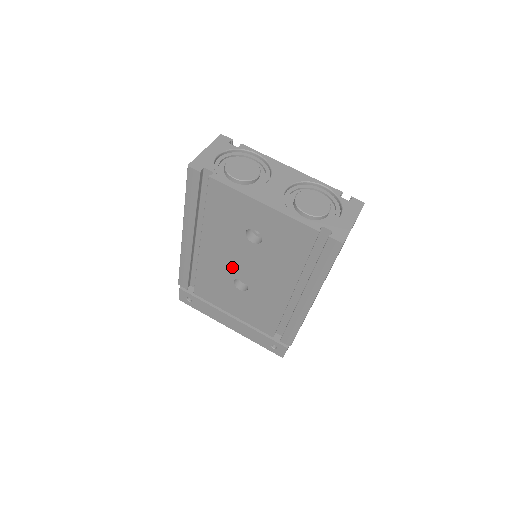
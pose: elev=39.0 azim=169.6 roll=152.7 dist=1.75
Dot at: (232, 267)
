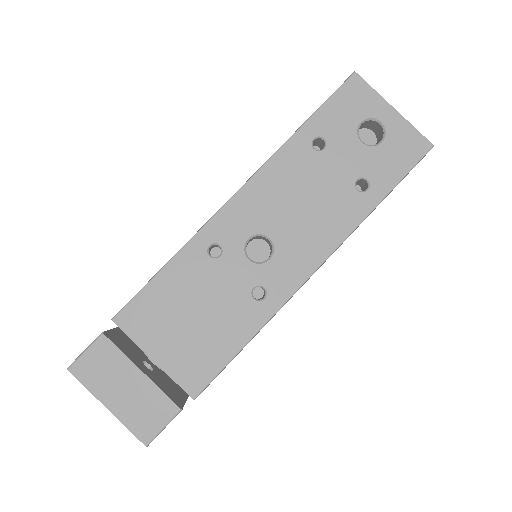
Dot at: occluded
